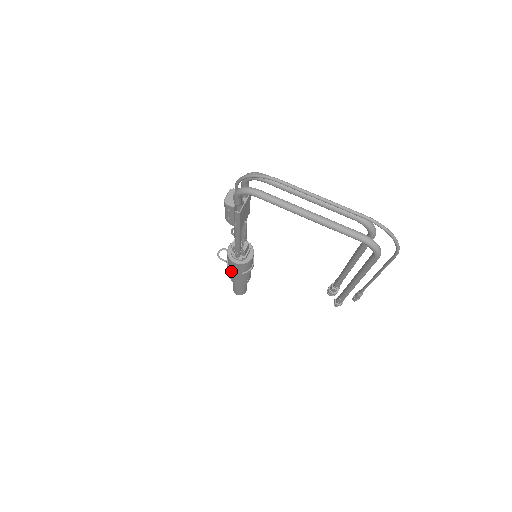
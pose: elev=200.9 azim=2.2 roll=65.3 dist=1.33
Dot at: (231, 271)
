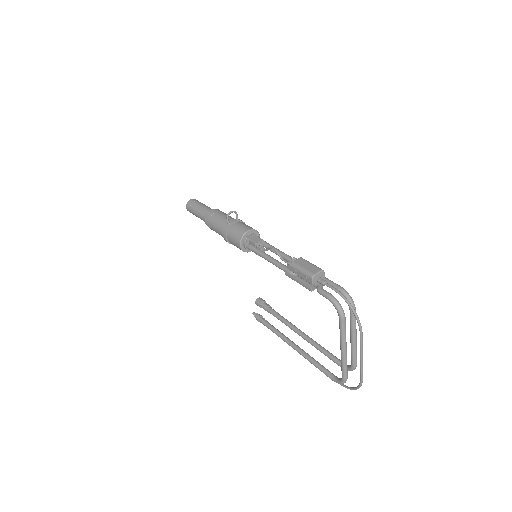
Dot at: (225, 234)
